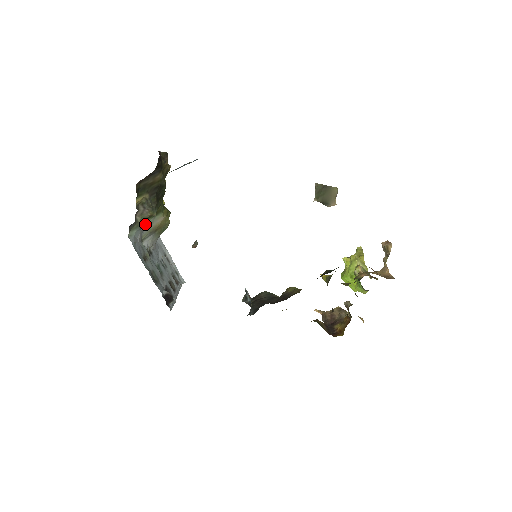
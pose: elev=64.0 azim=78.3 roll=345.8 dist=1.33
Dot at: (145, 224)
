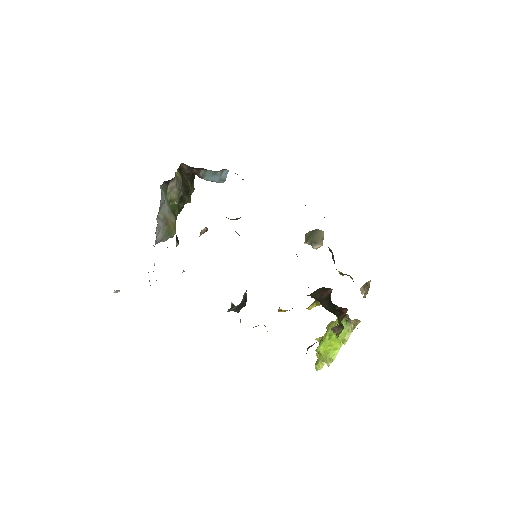
Dot at: (166, 205)
